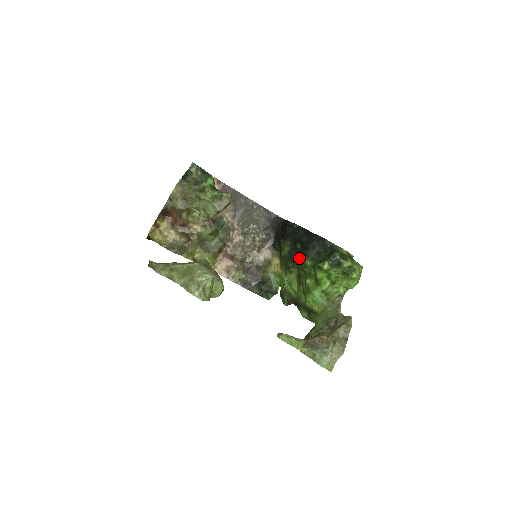
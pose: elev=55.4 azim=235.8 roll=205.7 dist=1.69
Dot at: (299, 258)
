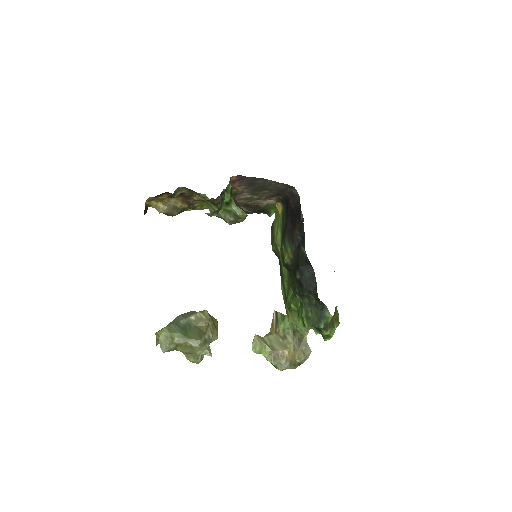
Dot at: (293, 285)
